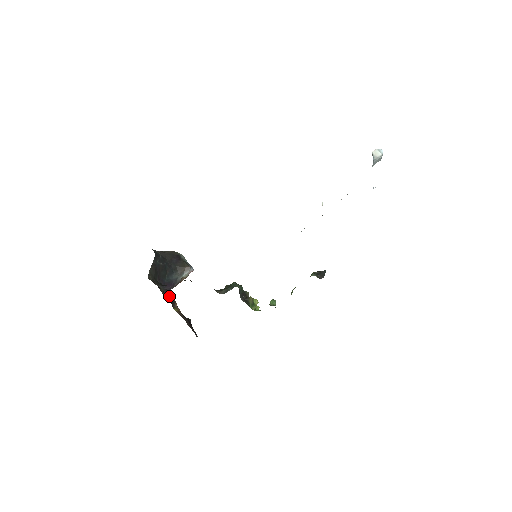
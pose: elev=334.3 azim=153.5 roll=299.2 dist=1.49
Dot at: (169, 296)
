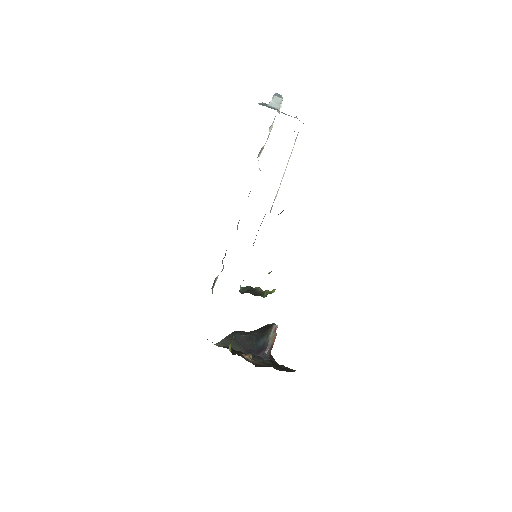
Dot at: (239, 351)
